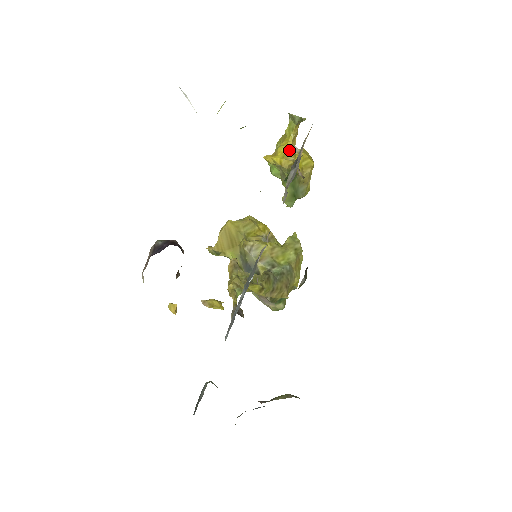
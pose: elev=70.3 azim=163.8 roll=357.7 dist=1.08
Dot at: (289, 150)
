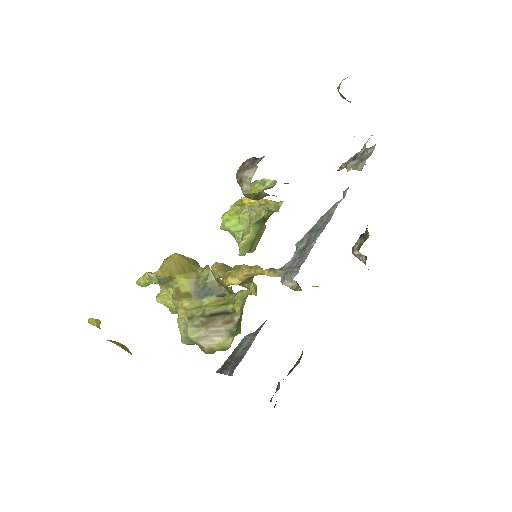
Dot at: occluded
